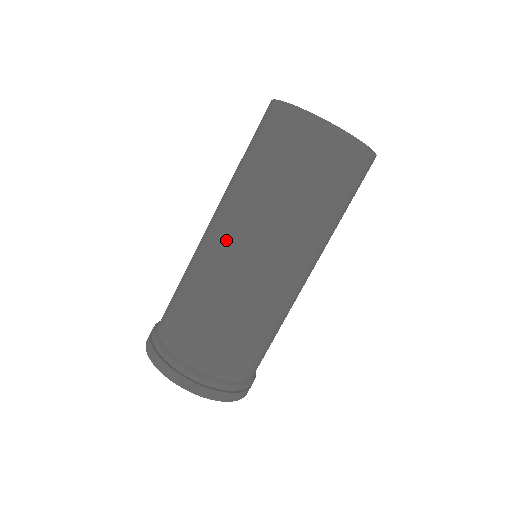
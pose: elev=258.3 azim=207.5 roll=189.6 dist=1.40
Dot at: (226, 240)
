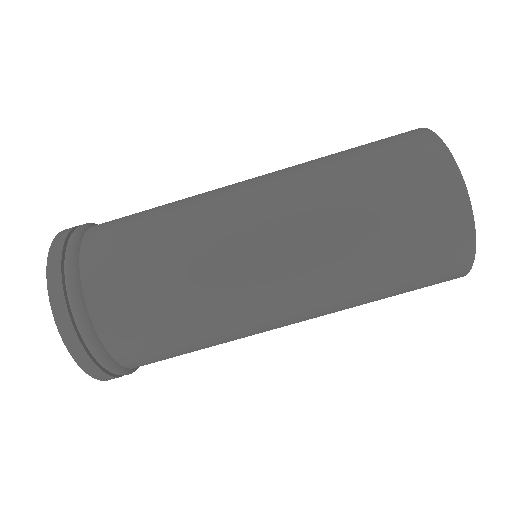
Dot at: (245, 181)
